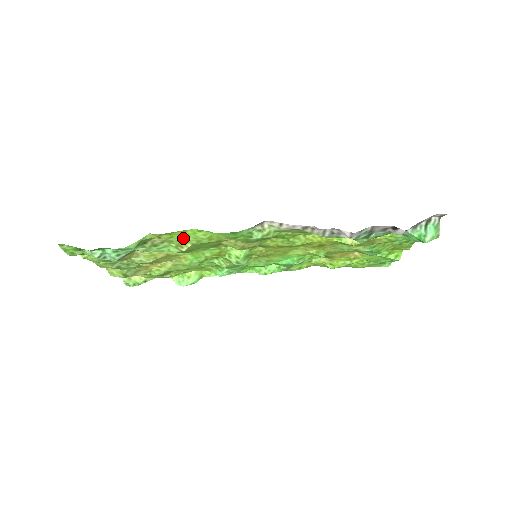
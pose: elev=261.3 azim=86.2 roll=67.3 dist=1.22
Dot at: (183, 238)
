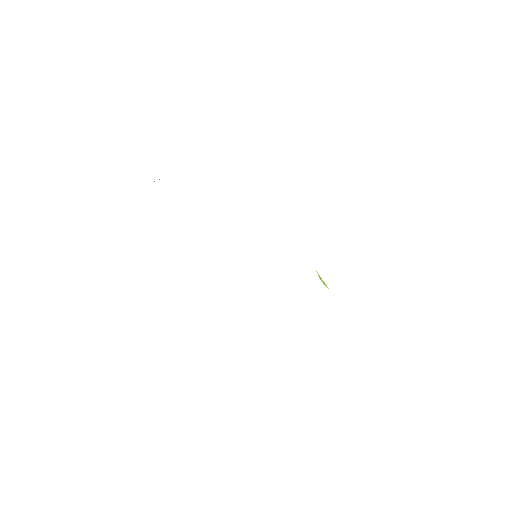
Dot at: occluded
